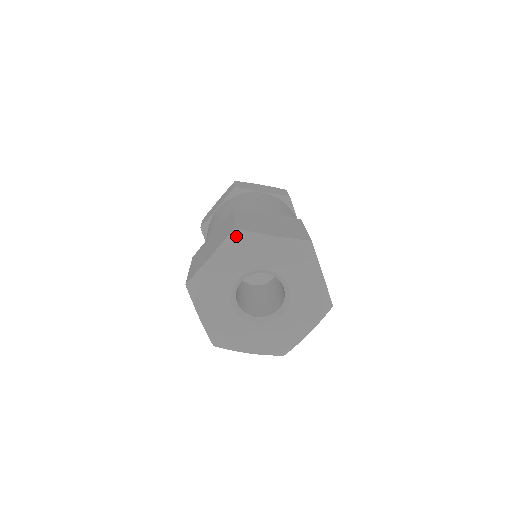
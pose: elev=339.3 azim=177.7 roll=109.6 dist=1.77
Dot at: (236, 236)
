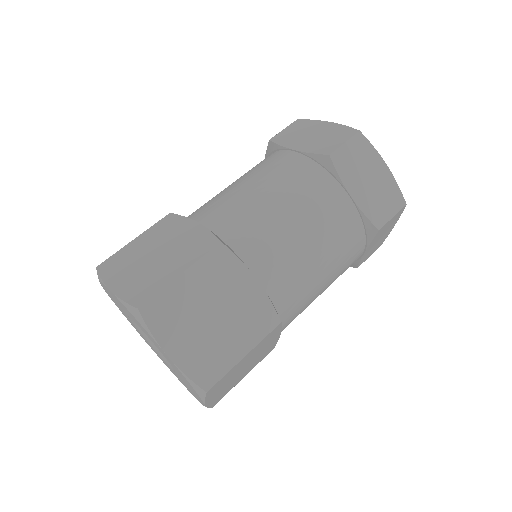
Dot at: (135, 315)
